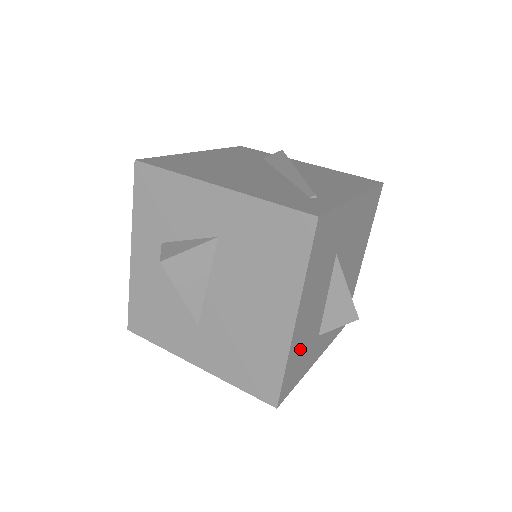
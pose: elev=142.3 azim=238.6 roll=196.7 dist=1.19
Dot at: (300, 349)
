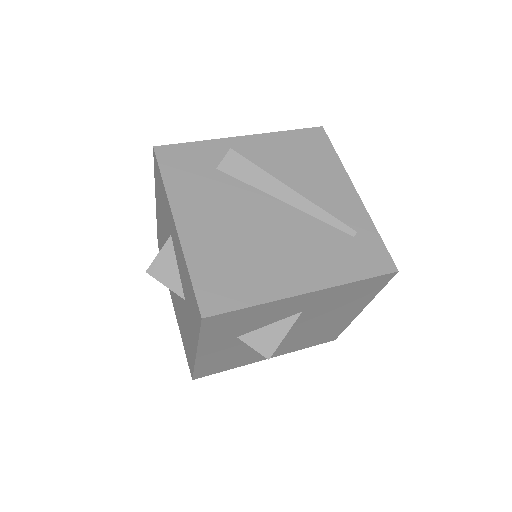
Dot at: occluded
